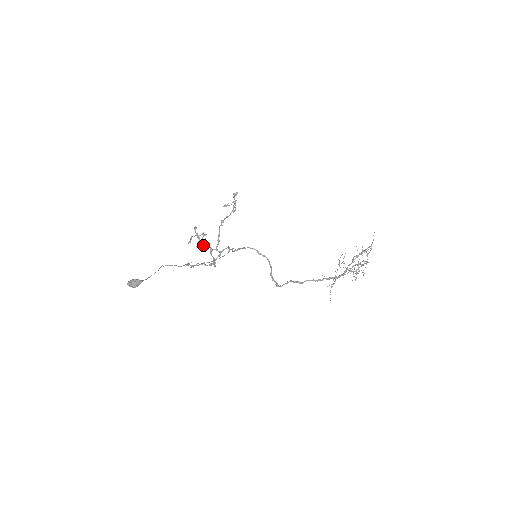
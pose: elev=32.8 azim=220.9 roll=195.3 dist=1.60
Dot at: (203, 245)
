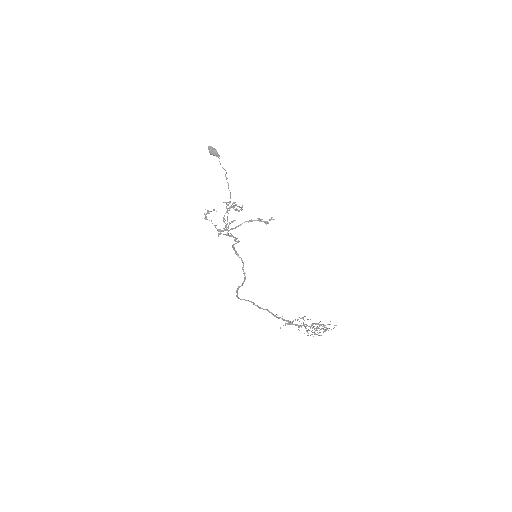
Dot at: (223, 219)
